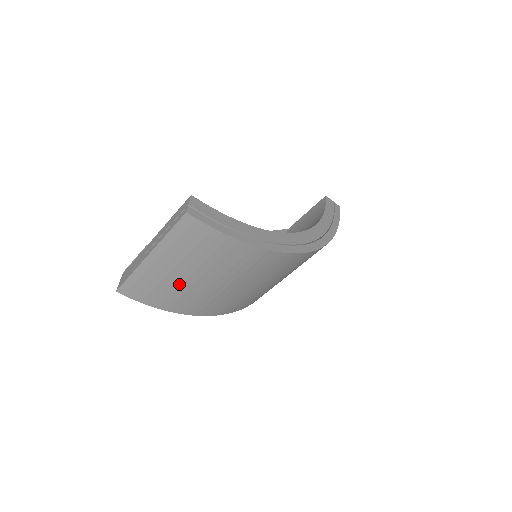
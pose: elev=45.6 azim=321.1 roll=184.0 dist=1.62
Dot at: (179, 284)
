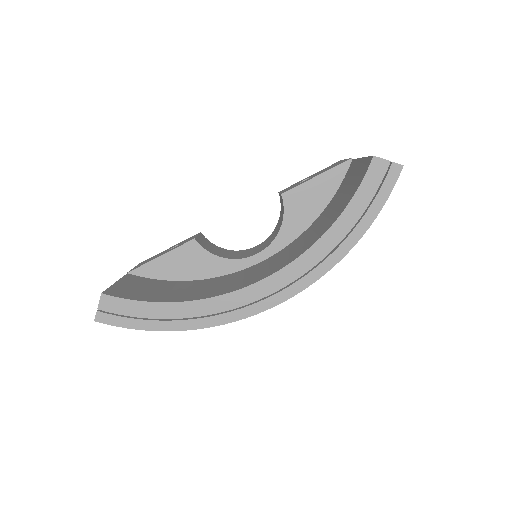
Dot at: occluded
